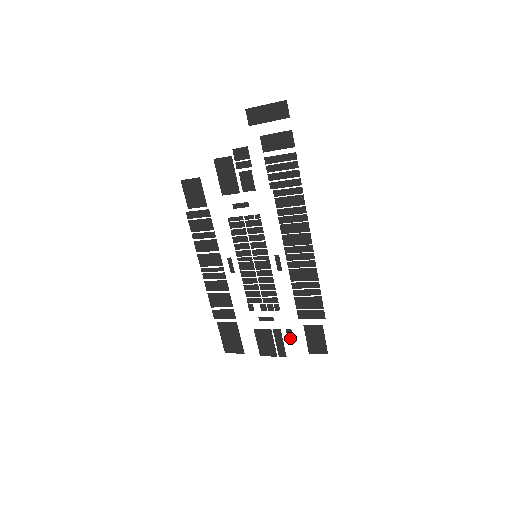
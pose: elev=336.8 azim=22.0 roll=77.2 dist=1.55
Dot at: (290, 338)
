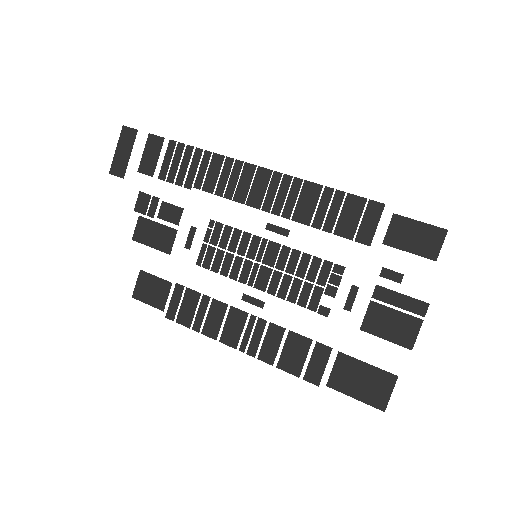
Dot at: (397, 278)
